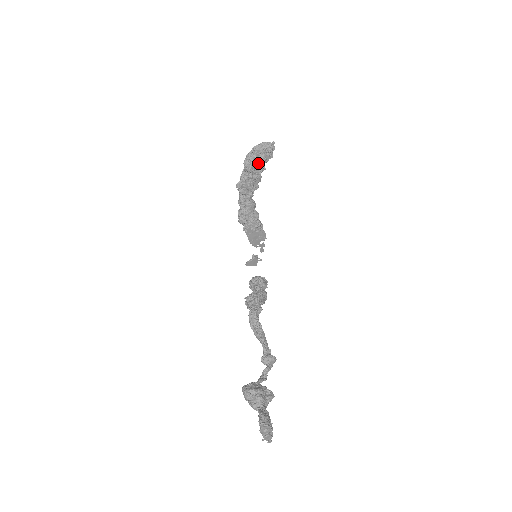
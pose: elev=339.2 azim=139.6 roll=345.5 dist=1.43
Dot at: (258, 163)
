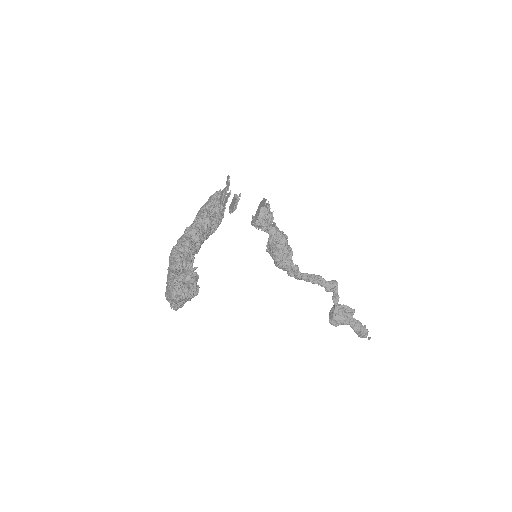
Dot at: occluded
